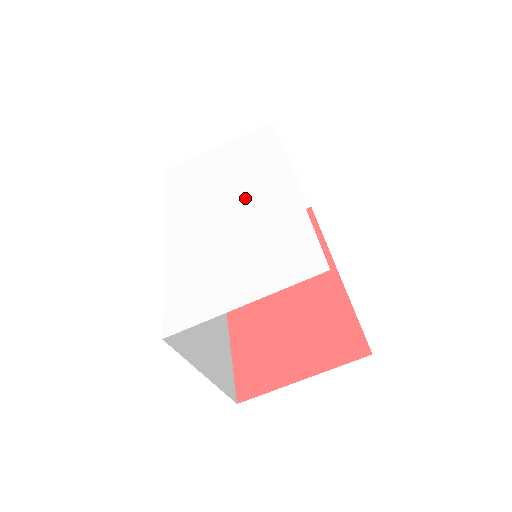
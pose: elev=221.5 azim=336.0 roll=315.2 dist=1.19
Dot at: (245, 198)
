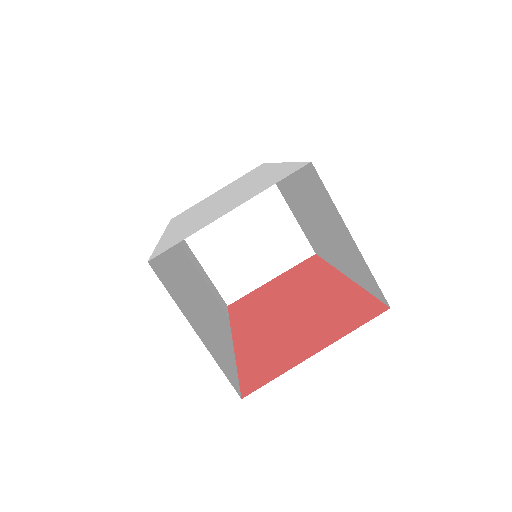
Dot at: (238, 188)
